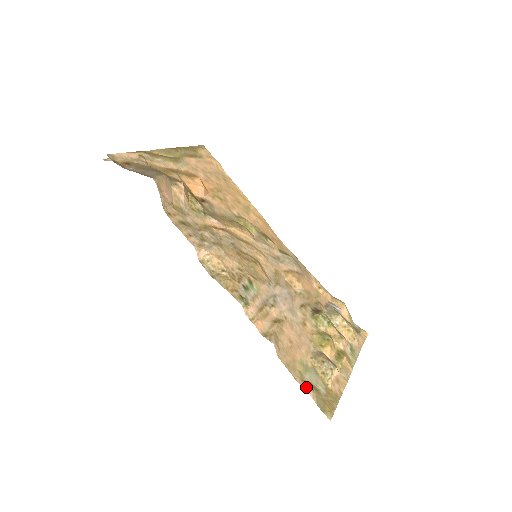
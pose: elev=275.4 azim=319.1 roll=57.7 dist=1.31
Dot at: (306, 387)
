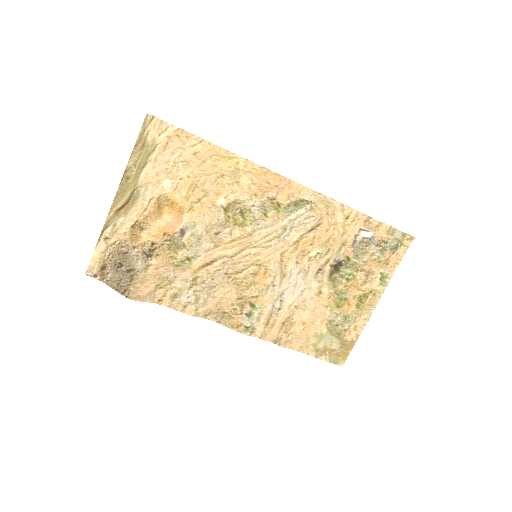
Dot at: (319, 355)
